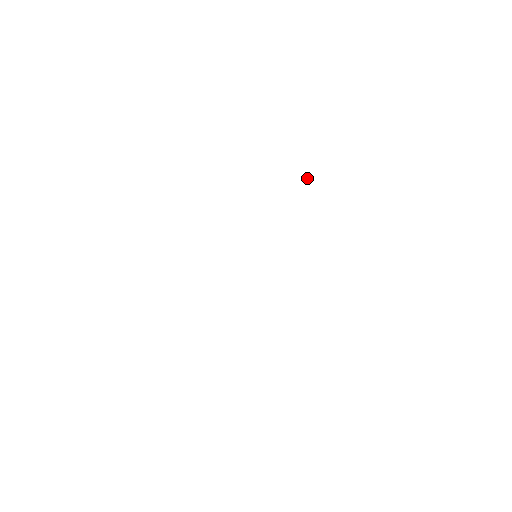
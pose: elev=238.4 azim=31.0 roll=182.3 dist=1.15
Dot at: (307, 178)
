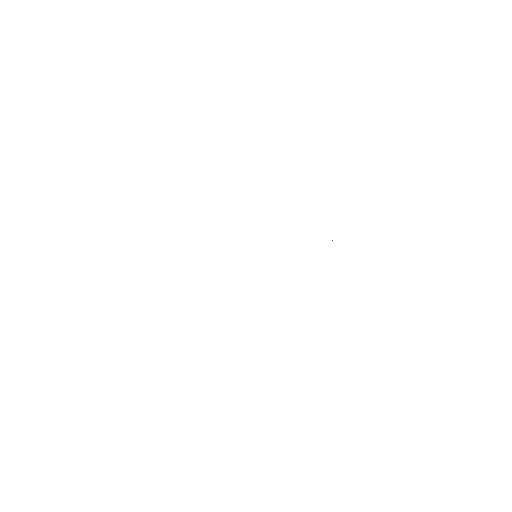
Dot at: occluded
